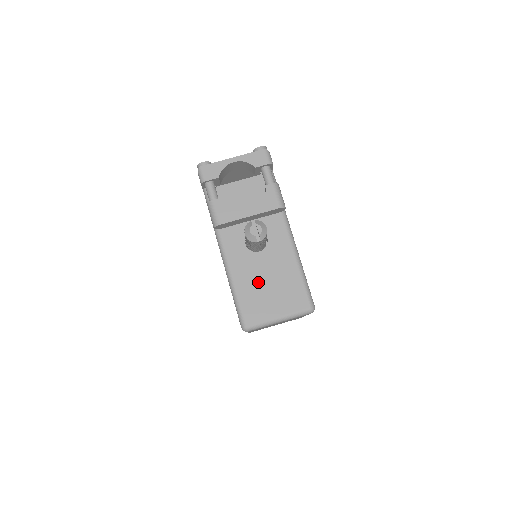
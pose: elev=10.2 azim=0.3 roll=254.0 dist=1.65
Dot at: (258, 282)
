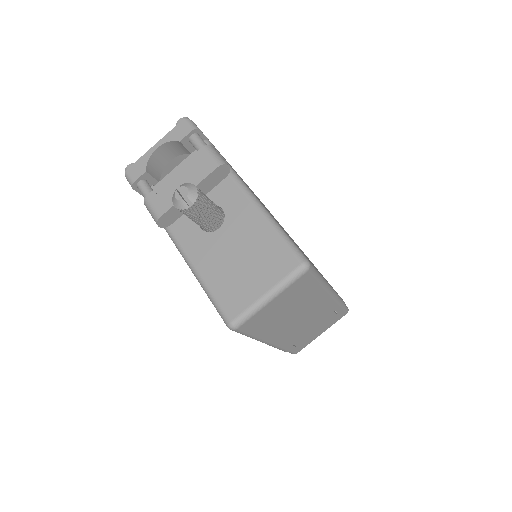
Dot at: (228, 263)
